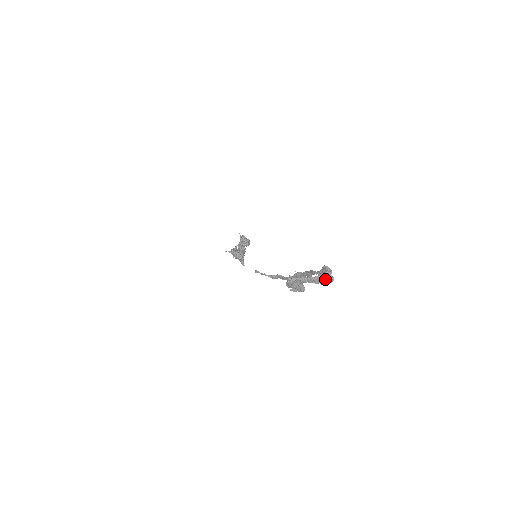
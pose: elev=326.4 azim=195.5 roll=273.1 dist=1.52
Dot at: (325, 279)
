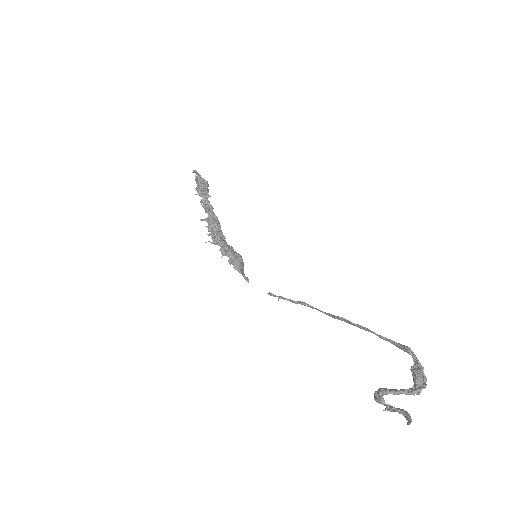
Dot at: (423, 388)
